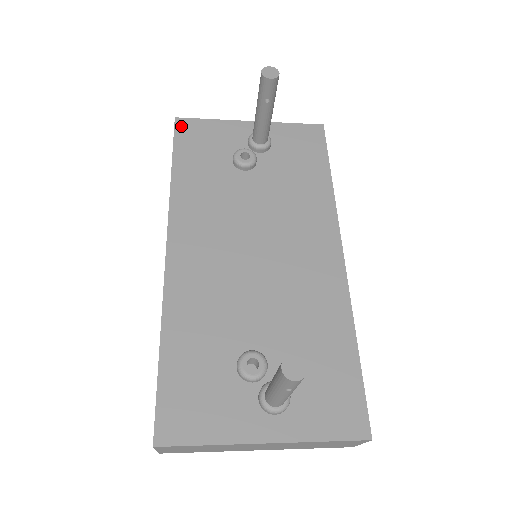
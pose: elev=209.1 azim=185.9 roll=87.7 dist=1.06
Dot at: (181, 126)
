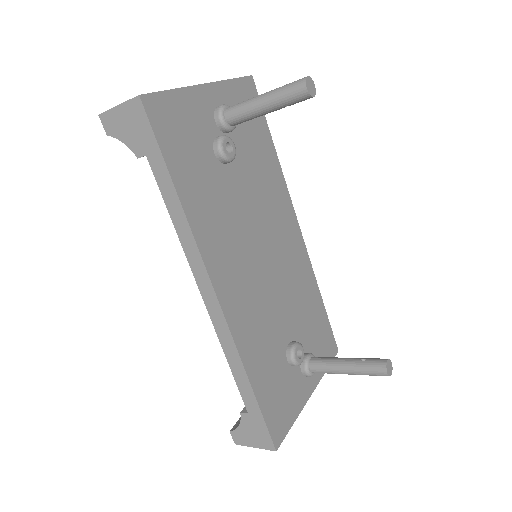
Dot at: (152, 110)
